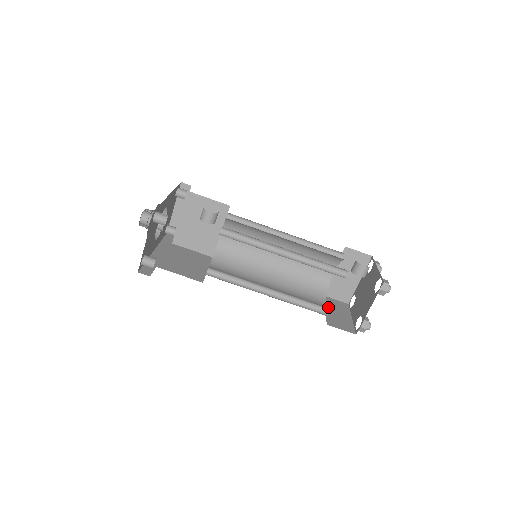
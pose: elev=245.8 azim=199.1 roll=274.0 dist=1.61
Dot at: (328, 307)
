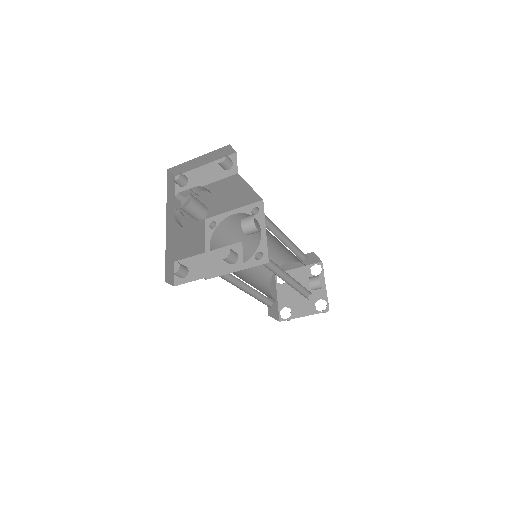
Dot at: occluded
